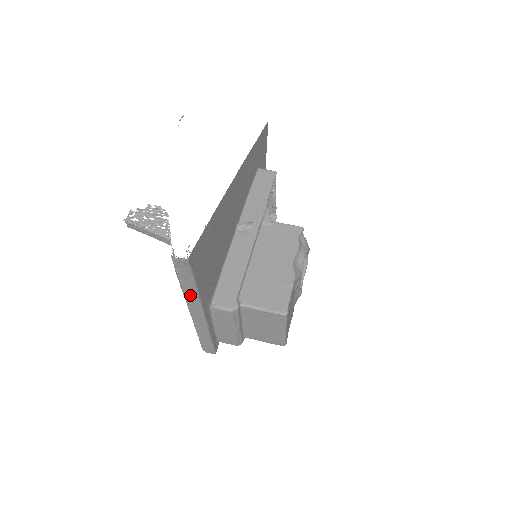
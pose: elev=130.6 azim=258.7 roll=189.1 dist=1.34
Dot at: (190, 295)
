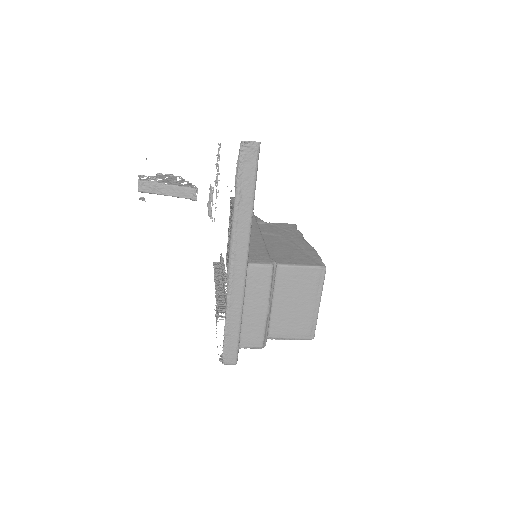
Dot at: (242, 221)
